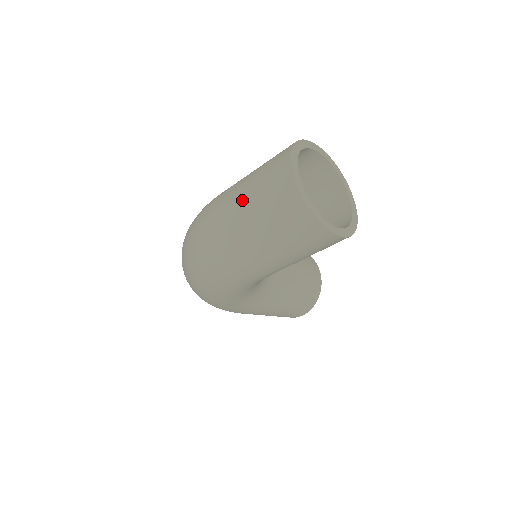
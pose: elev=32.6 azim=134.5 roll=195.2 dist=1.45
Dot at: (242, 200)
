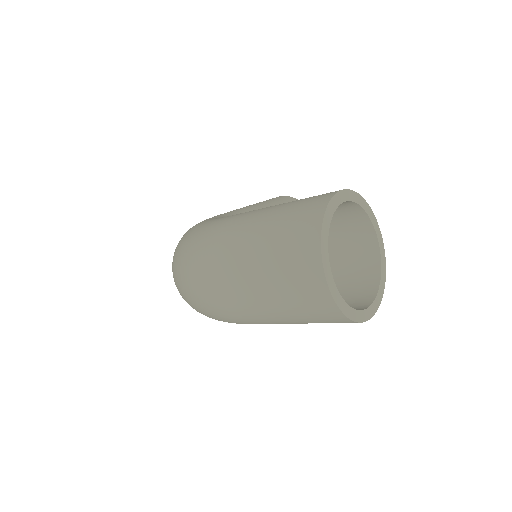
Dot at: (255, 277)
